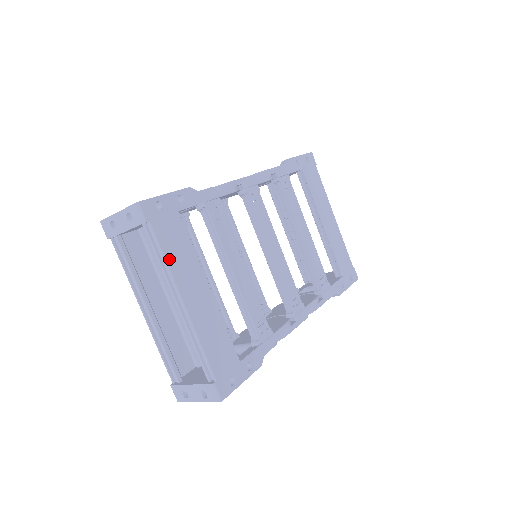
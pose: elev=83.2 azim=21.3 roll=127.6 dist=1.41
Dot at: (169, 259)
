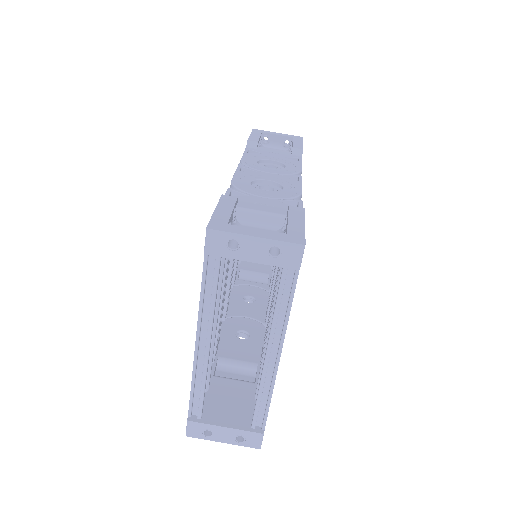
Dot at: (290, 310)
